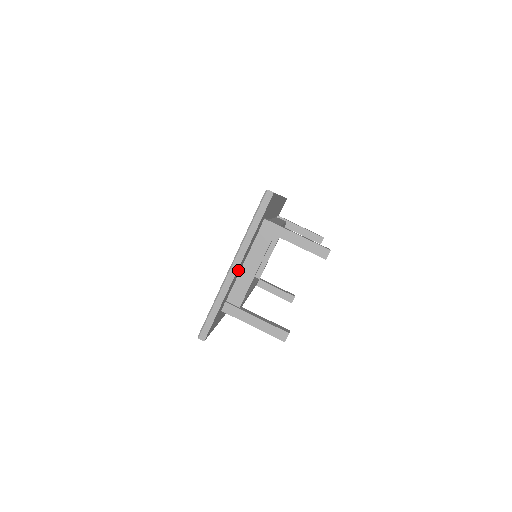
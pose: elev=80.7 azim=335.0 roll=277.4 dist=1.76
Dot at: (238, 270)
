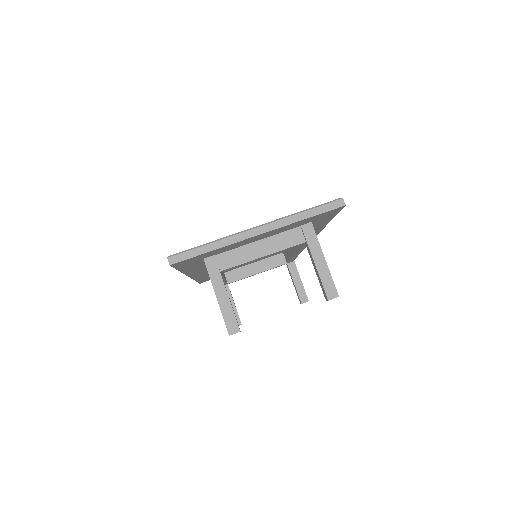
Dot at: (255, 238)
